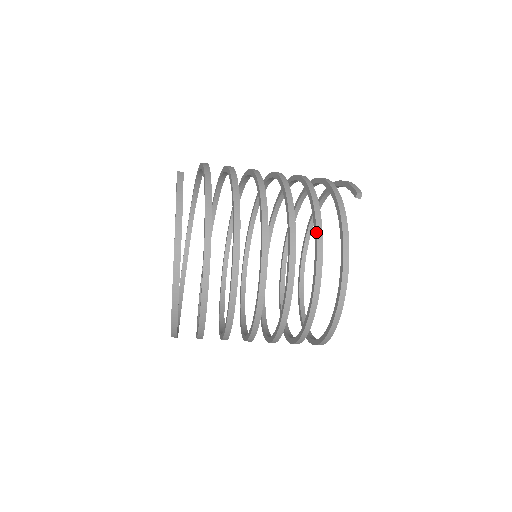
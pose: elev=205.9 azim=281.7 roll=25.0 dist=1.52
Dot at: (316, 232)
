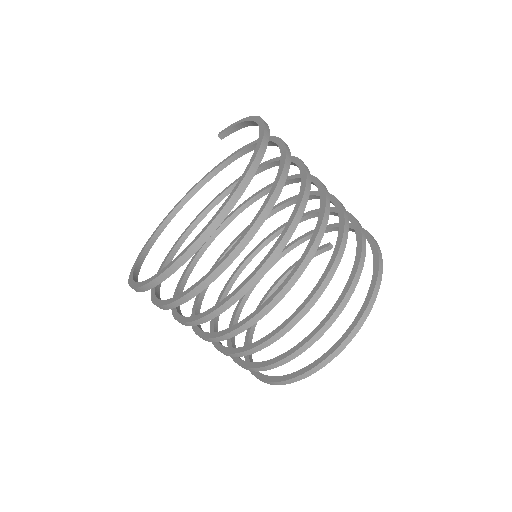
Dot at: occluded
